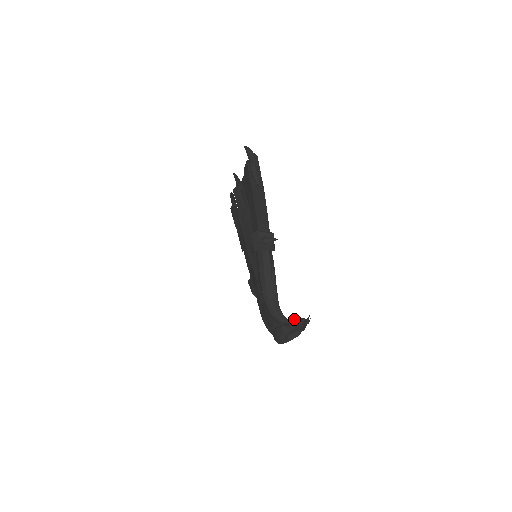
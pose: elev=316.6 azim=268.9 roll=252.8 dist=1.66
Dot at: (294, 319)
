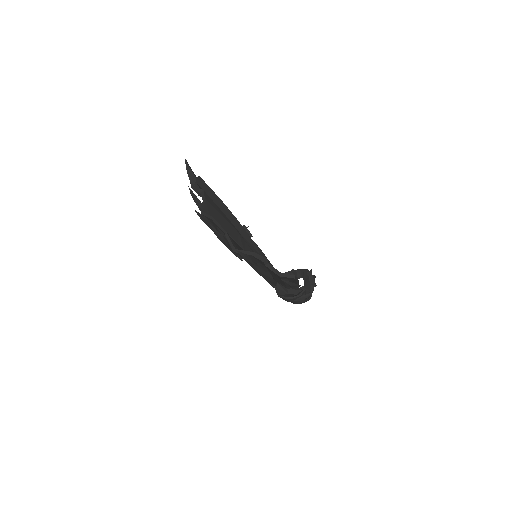
Dot at: occluded
